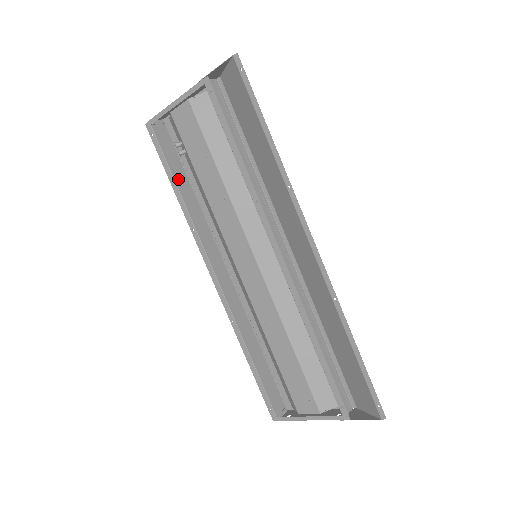
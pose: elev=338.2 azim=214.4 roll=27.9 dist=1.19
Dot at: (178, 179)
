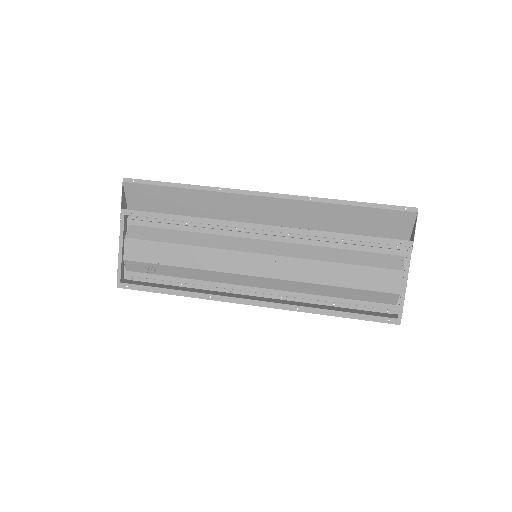
Dot at: (168, 288)
